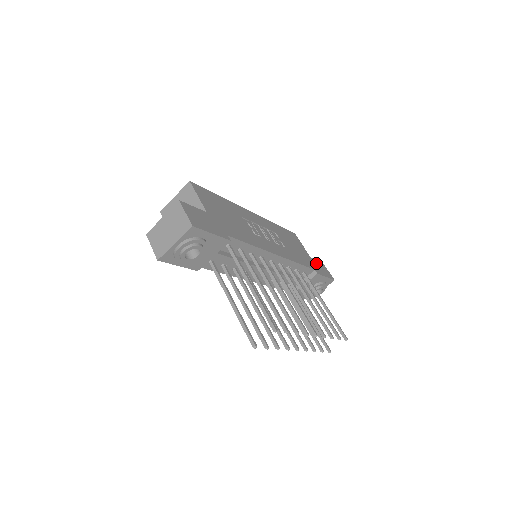
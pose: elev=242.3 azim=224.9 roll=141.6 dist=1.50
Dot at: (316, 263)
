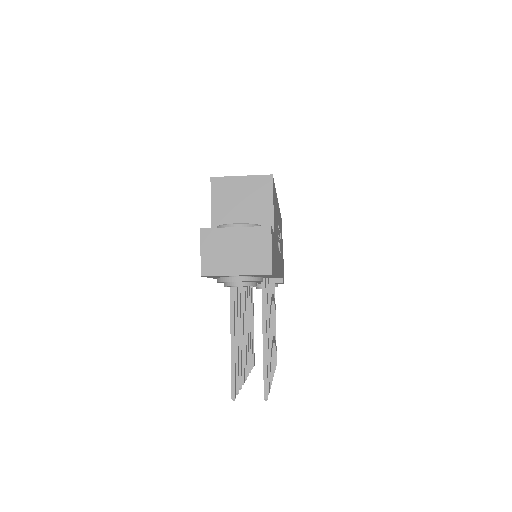
Dot at: occluded
